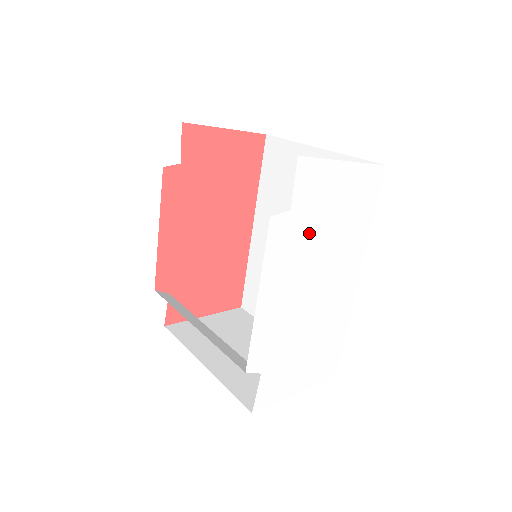
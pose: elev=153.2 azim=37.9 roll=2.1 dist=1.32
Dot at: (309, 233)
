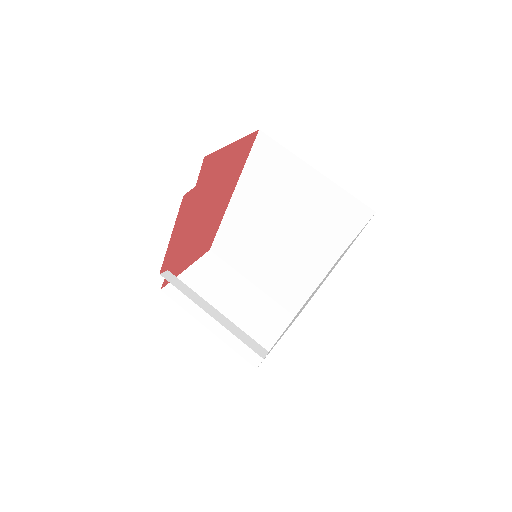
Dot at: occluded
